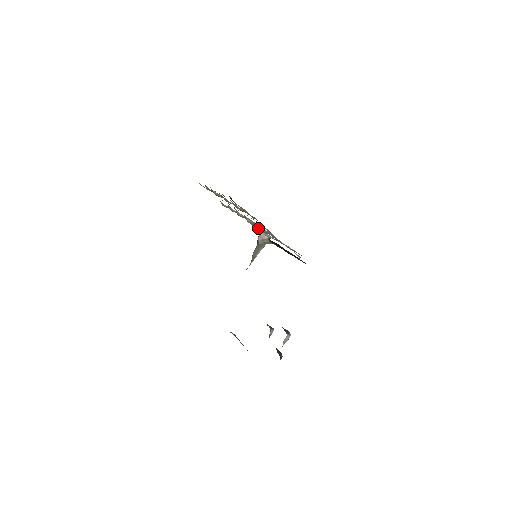
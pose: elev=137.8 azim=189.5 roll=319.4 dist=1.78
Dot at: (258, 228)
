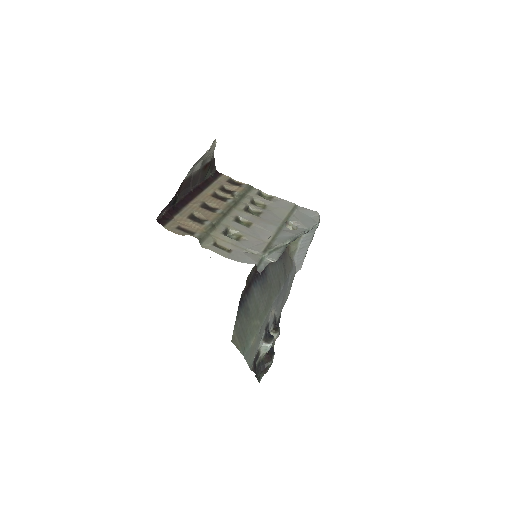
Dot at: (230, 233)
